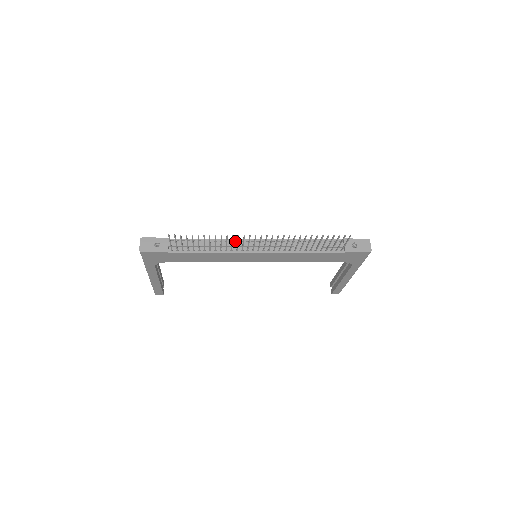
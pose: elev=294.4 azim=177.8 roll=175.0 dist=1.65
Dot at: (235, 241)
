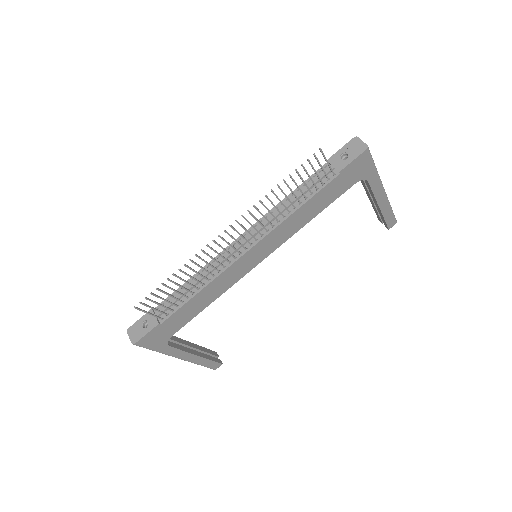
Dot at: (218, 259)
